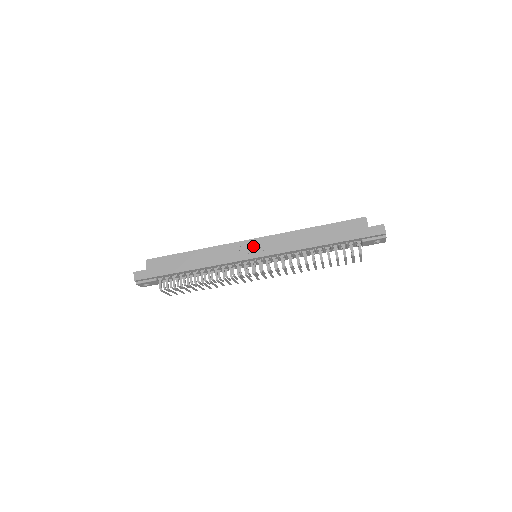
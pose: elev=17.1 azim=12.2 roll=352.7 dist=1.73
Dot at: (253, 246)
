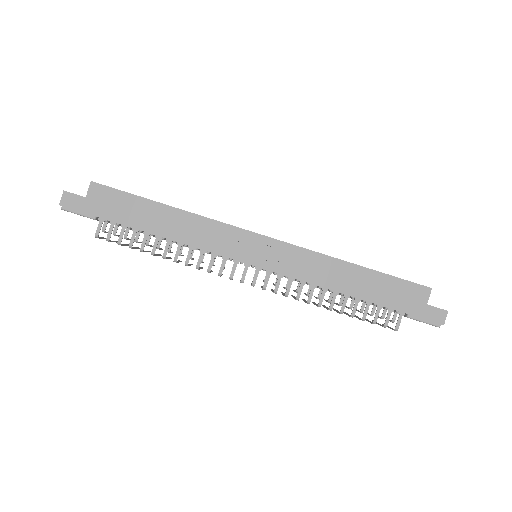
Dot at: (260, 247)
